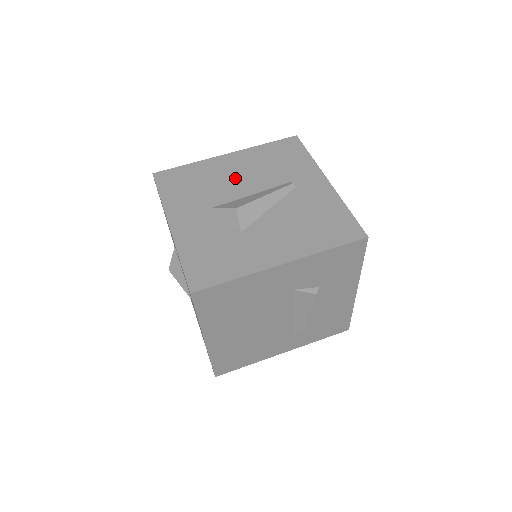
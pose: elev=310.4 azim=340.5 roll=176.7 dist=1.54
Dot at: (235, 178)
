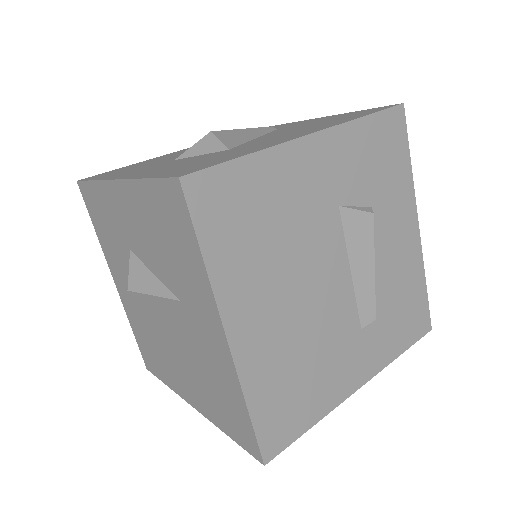
Dot at: occluded
